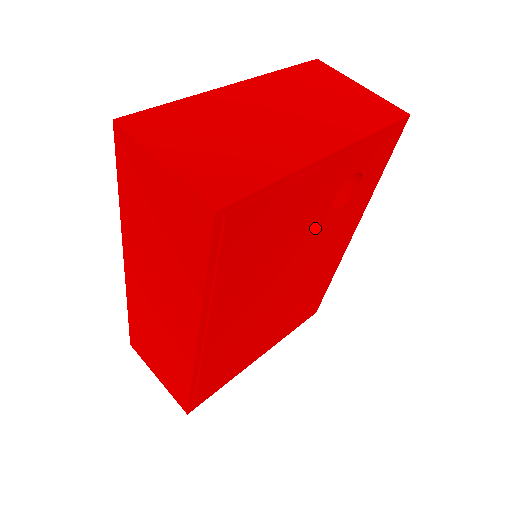
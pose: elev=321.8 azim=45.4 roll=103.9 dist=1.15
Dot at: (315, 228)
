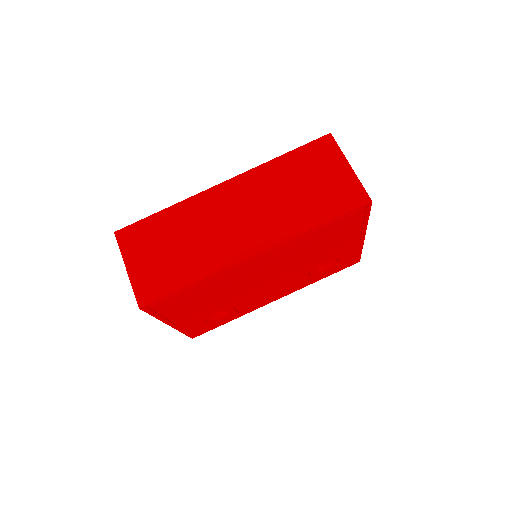
Dot at: (309, 266)
